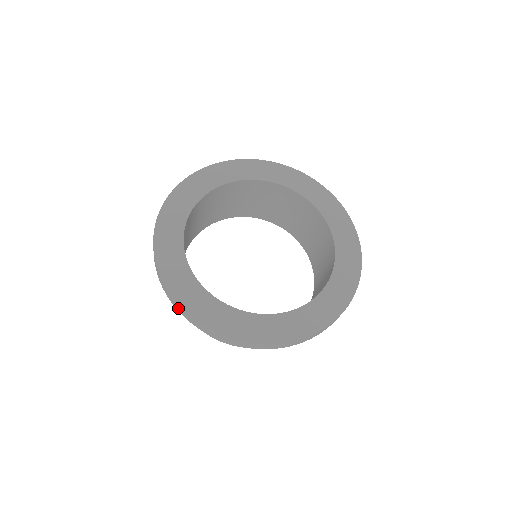
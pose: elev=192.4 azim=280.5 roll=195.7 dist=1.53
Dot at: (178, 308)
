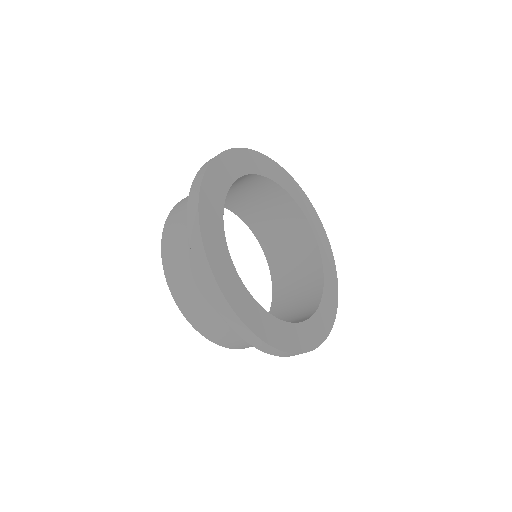
Dot at: (258, 345)
